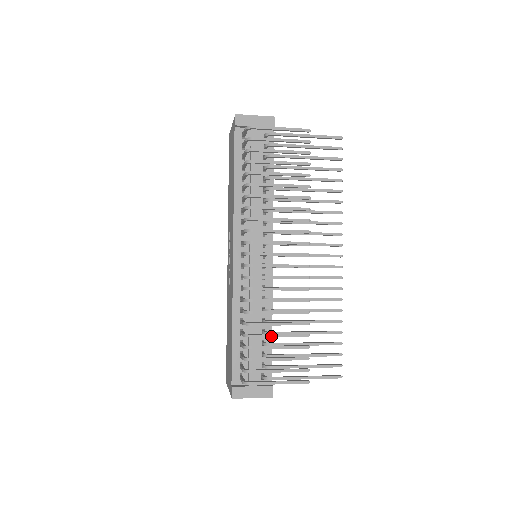
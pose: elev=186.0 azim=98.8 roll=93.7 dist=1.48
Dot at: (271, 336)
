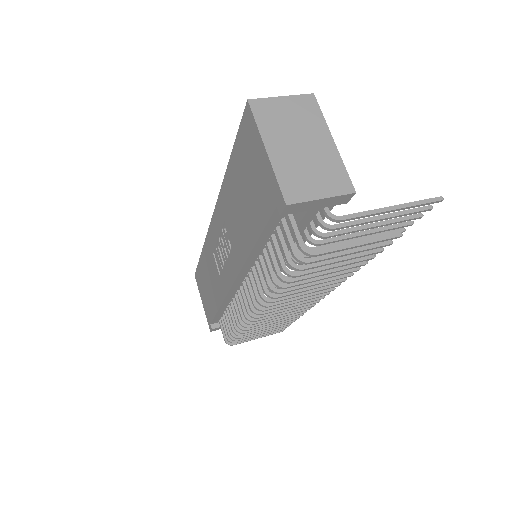
Dot at: occluded
